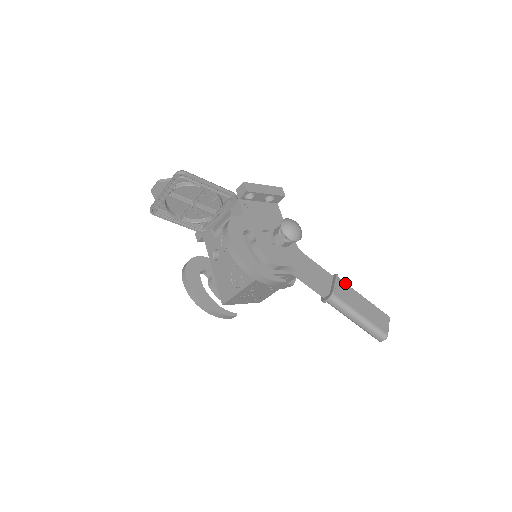
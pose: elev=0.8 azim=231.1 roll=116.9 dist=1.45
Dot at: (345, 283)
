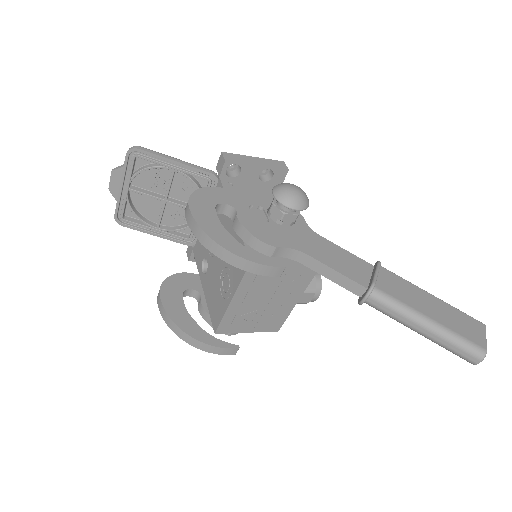
Dot at: (395, 274)
